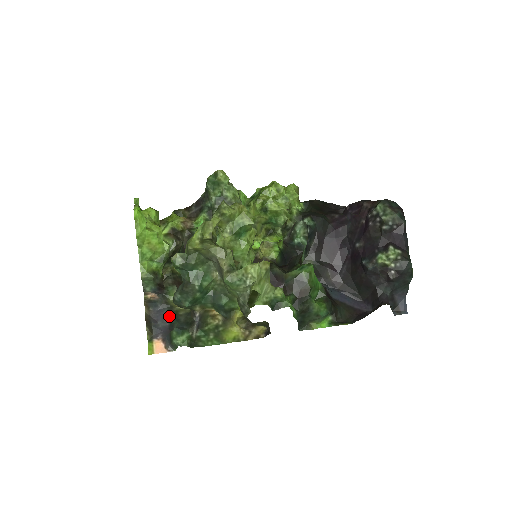
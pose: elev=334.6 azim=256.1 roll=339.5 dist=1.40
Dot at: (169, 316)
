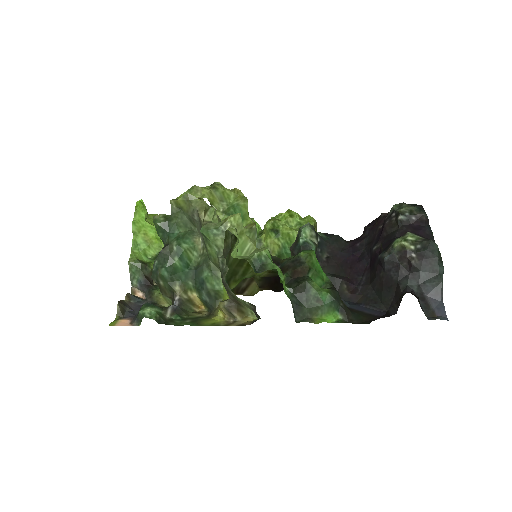
Dot at: occluded
